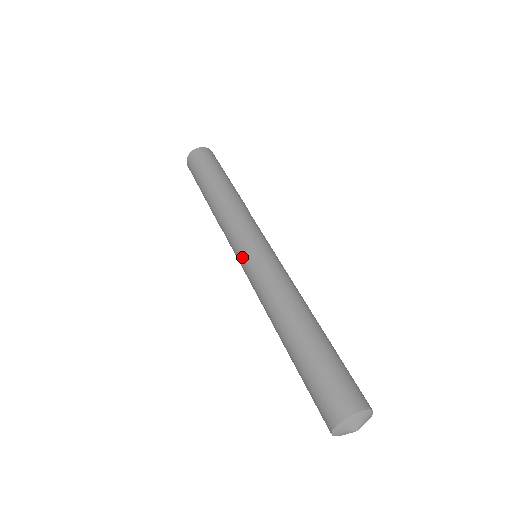
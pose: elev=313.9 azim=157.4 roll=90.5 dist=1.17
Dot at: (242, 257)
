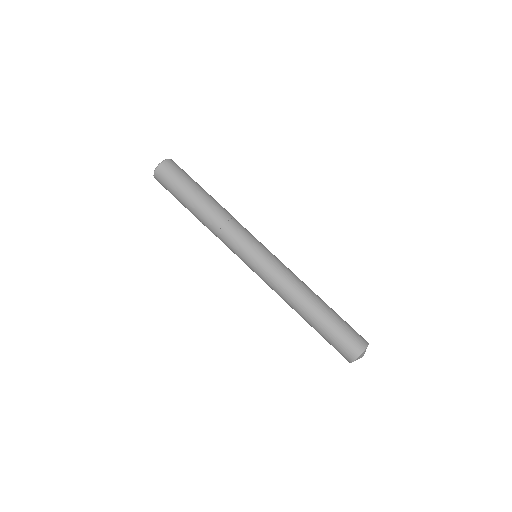
Dot at: (250, 263)
